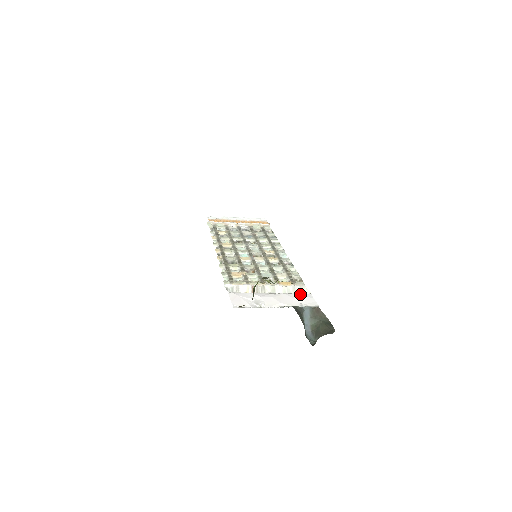
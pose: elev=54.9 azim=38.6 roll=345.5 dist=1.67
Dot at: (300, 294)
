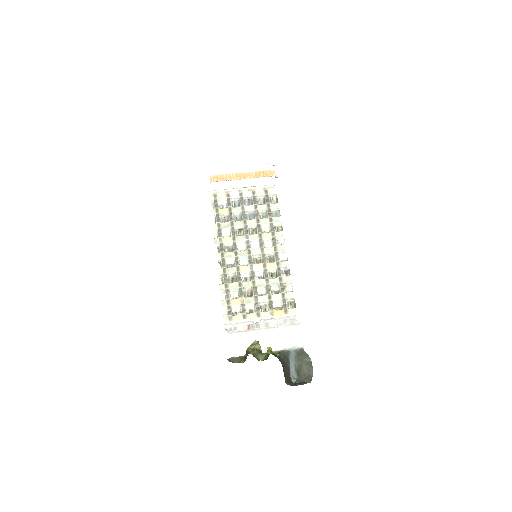
Dot at: (290, 328)
